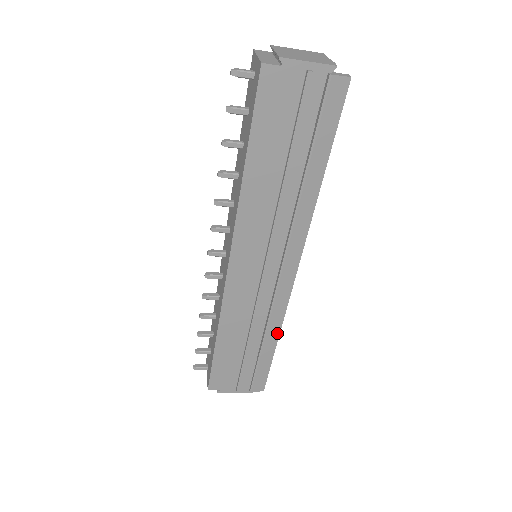
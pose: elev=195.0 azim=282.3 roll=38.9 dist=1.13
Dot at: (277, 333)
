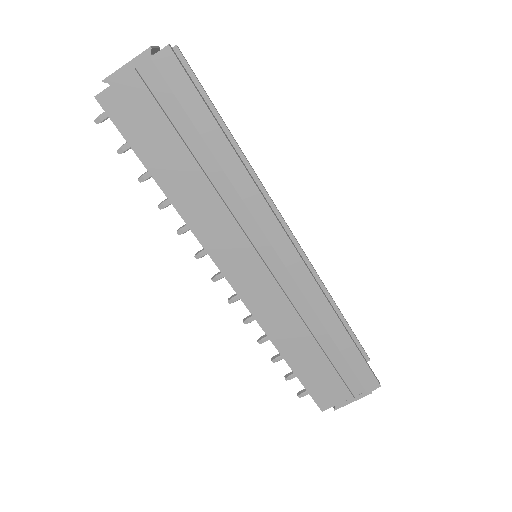
Dot at: (334, 318)
